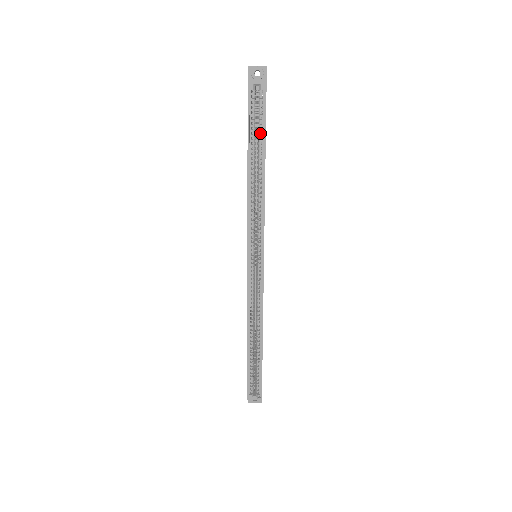
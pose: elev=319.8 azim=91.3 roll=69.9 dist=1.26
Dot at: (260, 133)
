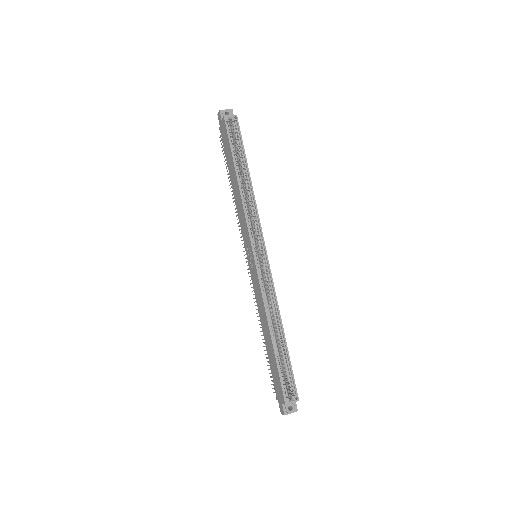
Dot at: (240, 151)
